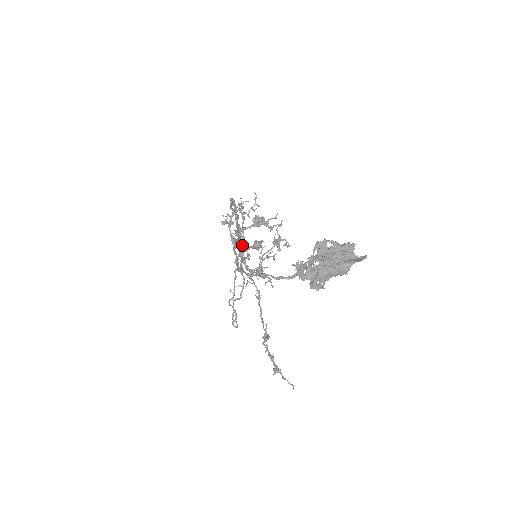
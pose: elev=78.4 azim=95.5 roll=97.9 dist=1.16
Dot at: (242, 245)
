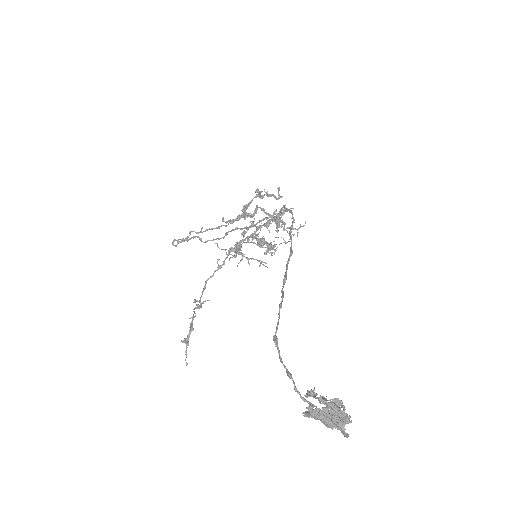
Dot at: (256, 236)
